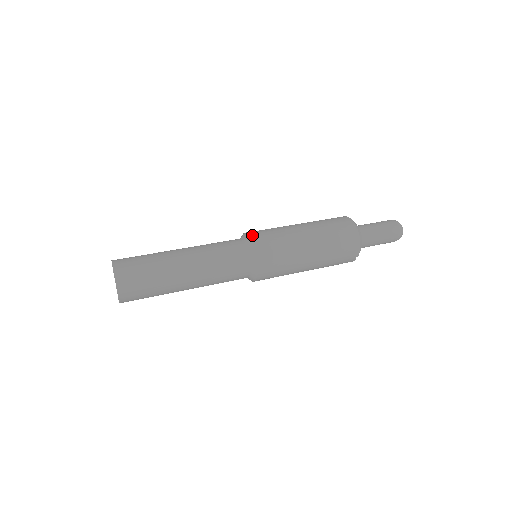
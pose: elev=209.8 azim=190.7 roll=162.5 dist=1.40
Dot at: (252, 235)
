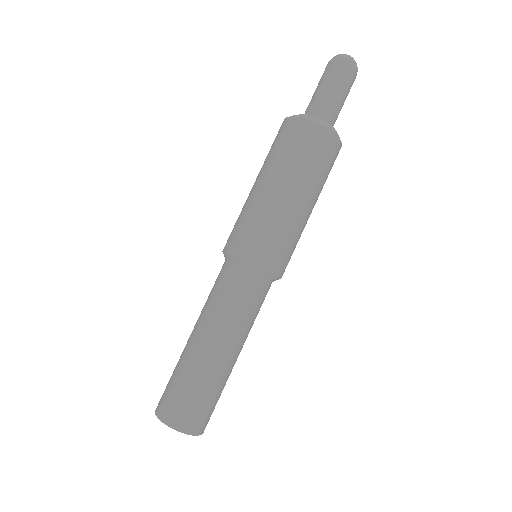
Dot at: (256, 261)
